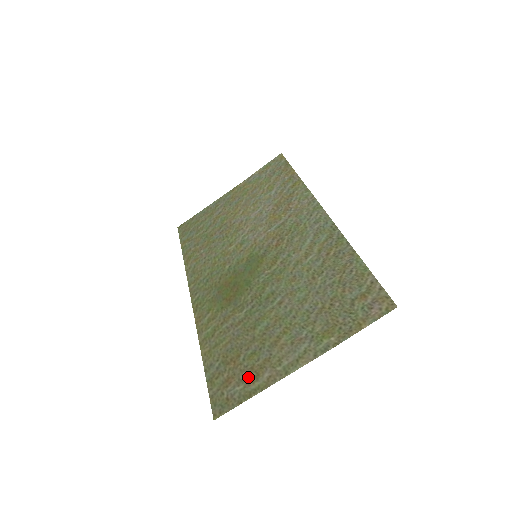
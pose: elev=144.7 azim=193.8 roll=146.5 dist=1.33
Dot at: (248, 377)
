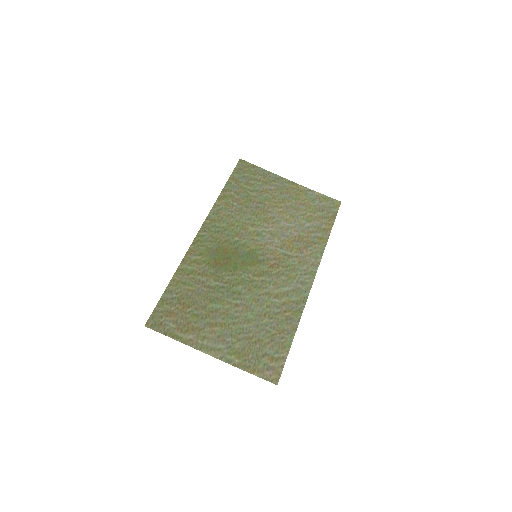
Dot at: (182, 326)
